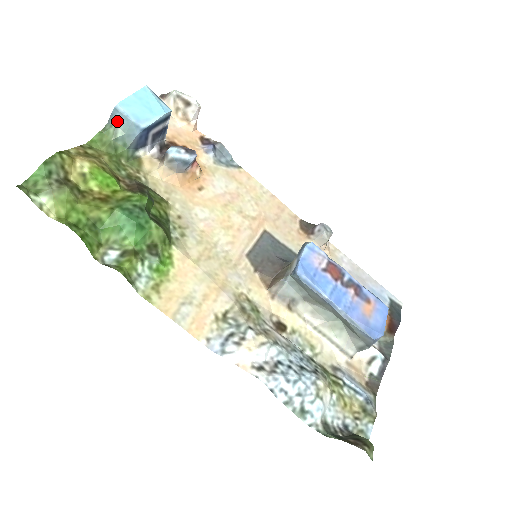
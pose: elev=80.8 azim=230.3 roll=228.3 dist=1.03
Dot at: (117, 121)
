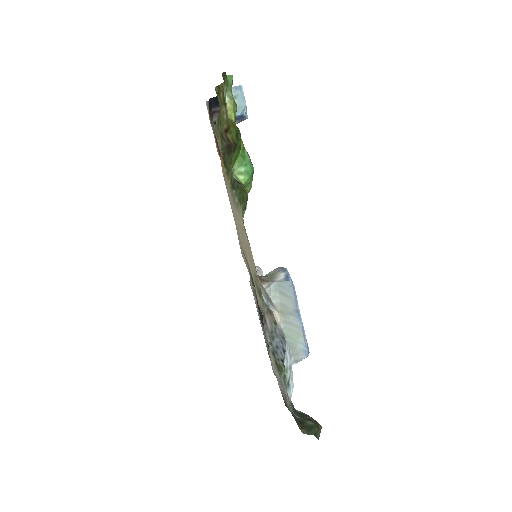
Dot at: (236, 94)
